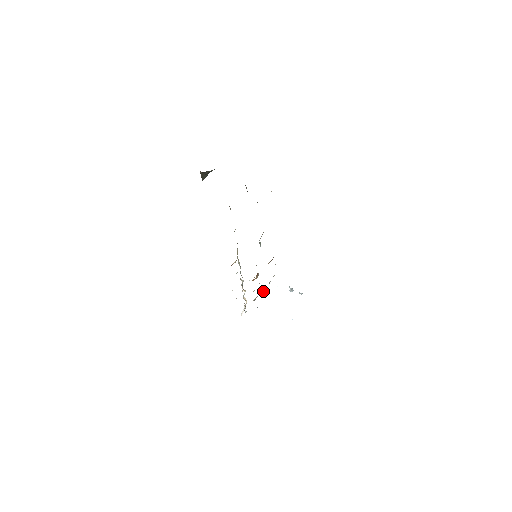
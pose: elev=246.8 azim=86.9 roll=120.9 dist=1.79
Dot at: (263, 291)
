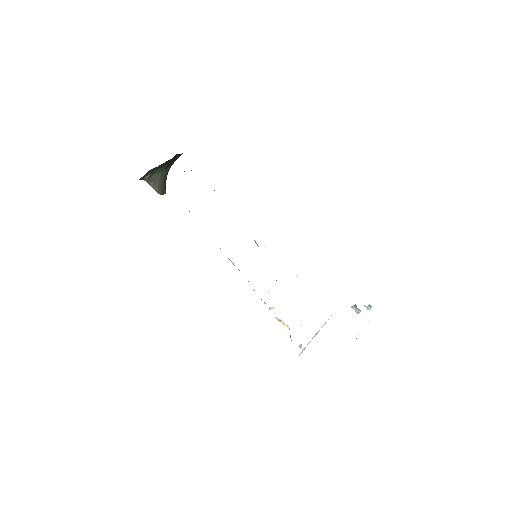
Dot at: occluded
